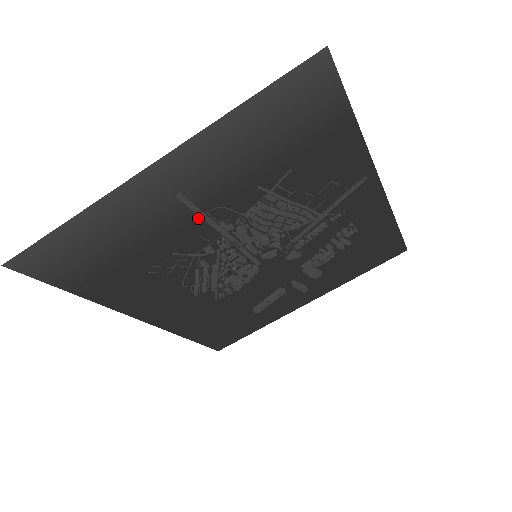
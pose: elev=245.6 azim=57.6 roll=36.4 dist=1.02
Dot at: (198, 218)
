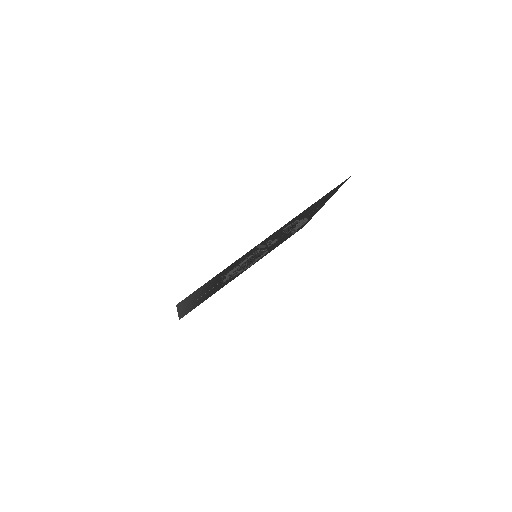
Dot at: occluded
